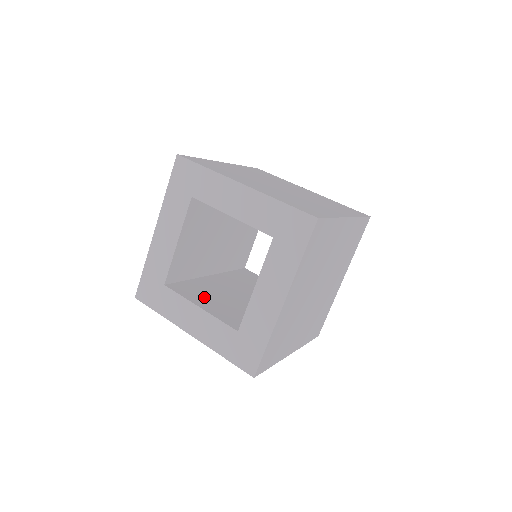
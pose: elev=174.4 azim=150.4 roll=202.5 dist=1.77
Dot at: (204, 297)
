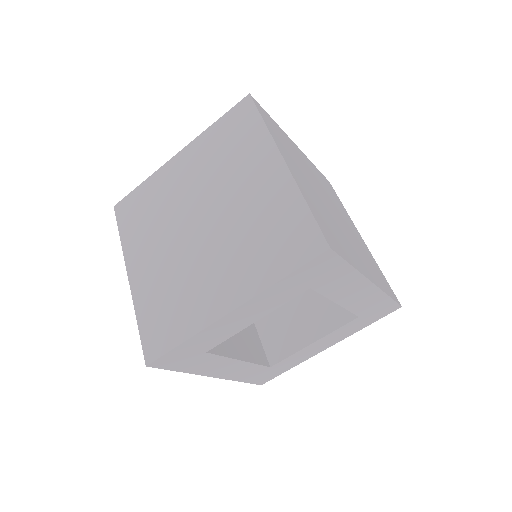
Dot at: (292, 327)
